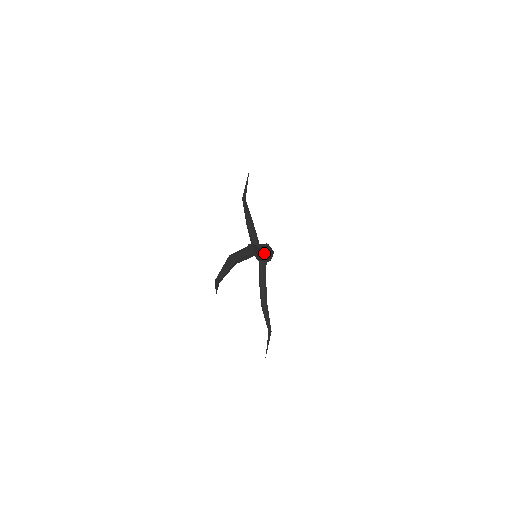
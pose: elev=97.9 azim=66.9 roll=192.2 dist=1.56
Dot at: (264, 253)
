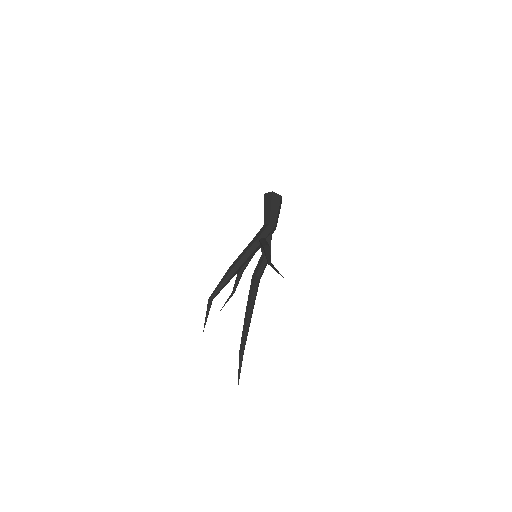
Dot at: occluded
